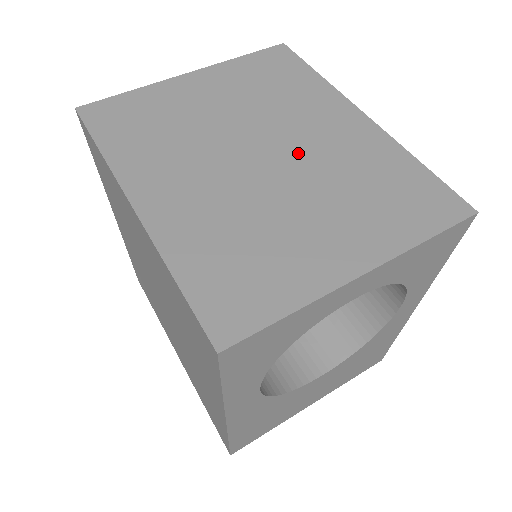
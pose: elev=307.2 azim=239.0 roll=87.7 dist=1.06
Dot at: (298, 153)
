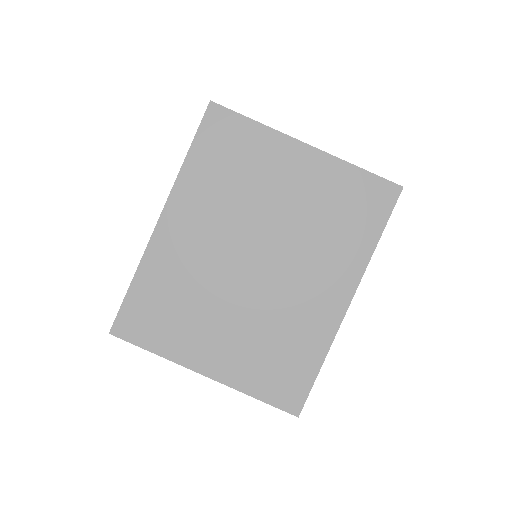
Dot at: (275, 283)
